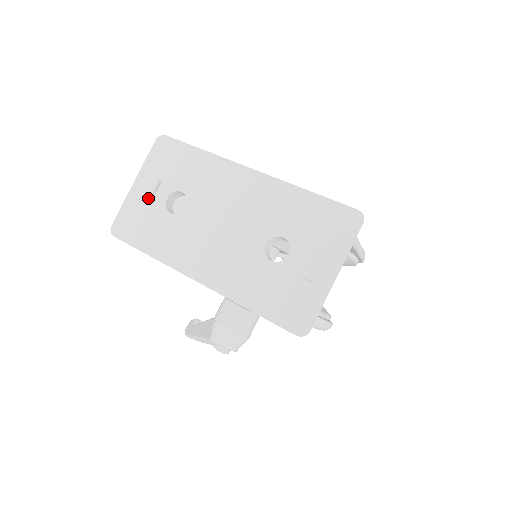
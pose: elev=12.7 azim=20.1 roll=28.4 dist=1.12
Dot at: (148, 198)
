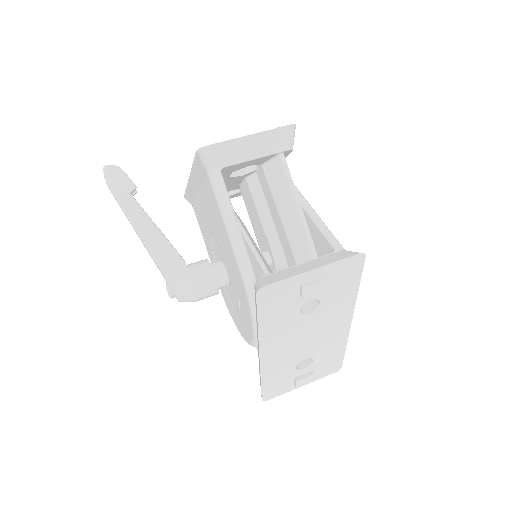
Dot at: occluded
